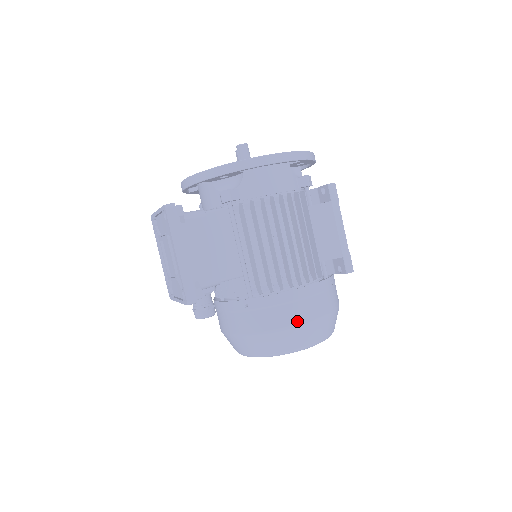
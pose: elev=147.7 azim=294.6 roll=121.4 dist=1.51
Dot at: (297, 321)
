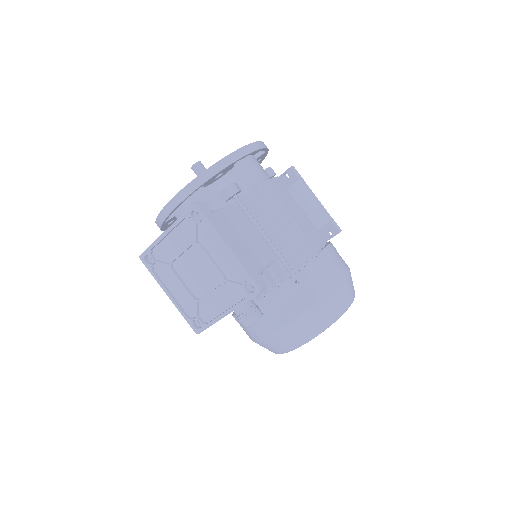
Dot at: (340, 276)
